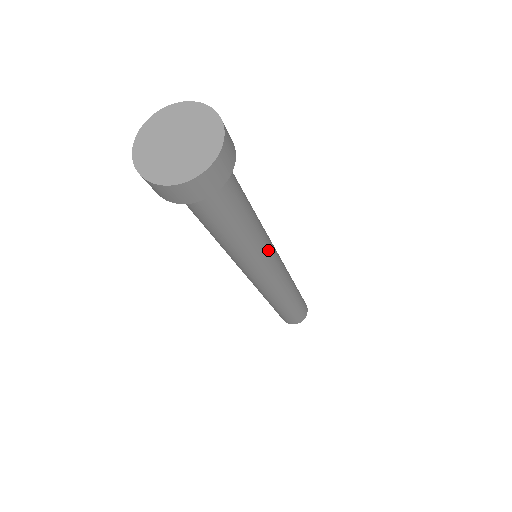
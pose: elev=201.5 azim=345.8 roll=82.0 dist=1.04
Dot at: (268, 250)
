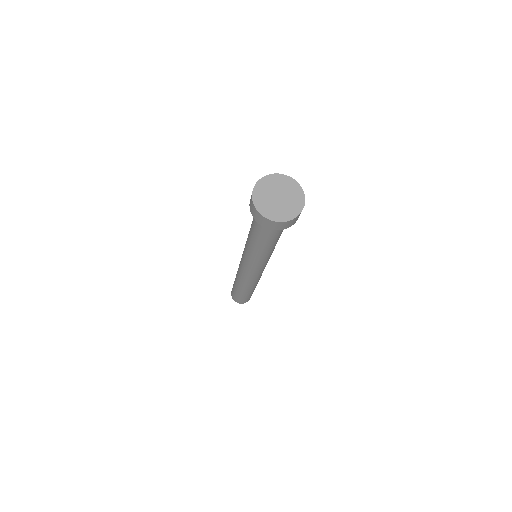
Dot at: (266, 261)
